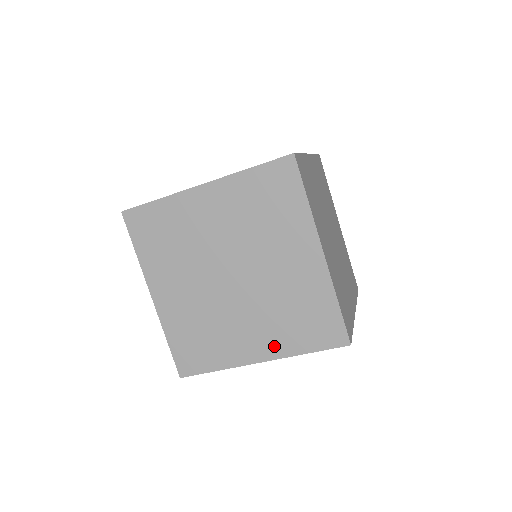
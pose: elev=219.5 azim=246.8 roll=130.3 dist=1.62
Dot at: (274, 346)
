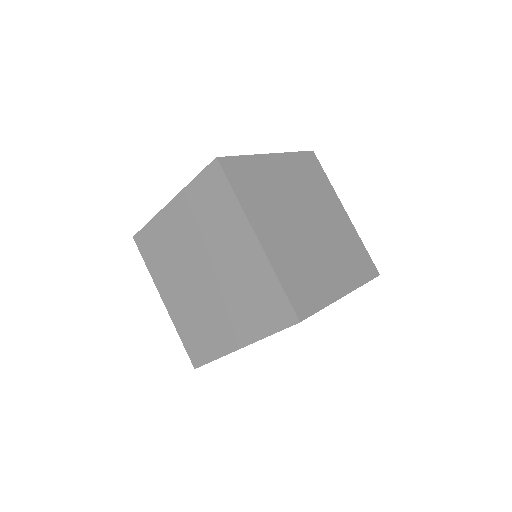
Dot at: (246, 332)
